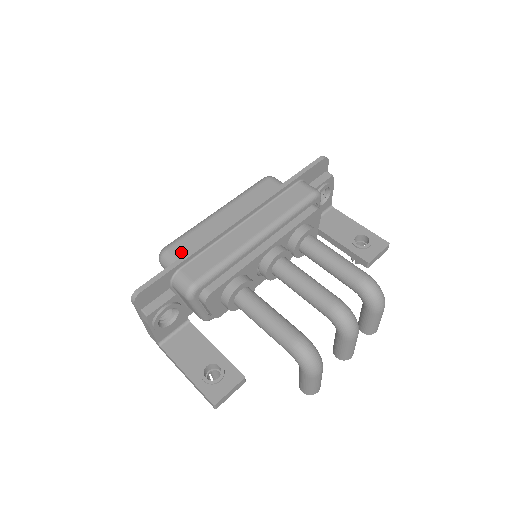
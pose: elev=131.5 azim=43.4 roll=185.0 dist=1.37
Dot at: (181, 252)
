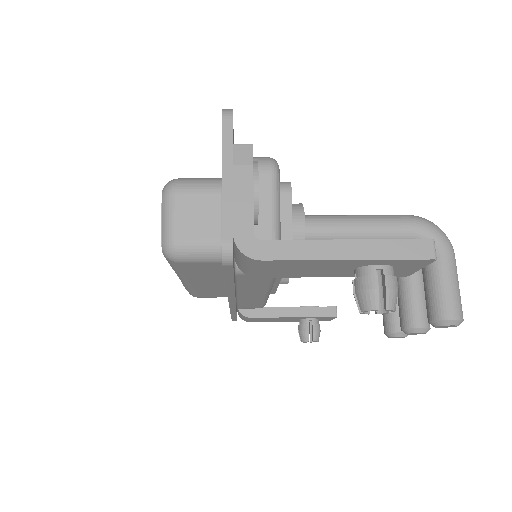
Dot at: occluded
